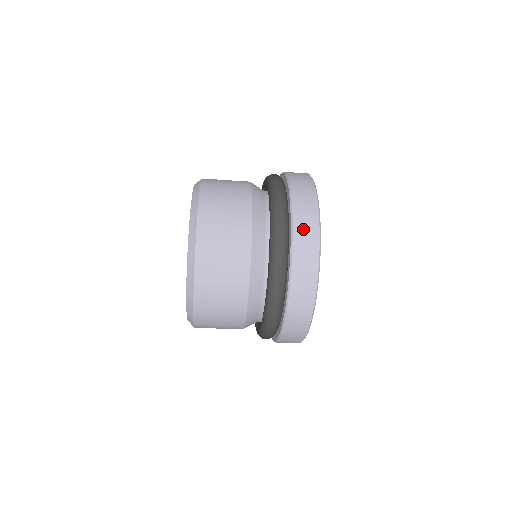
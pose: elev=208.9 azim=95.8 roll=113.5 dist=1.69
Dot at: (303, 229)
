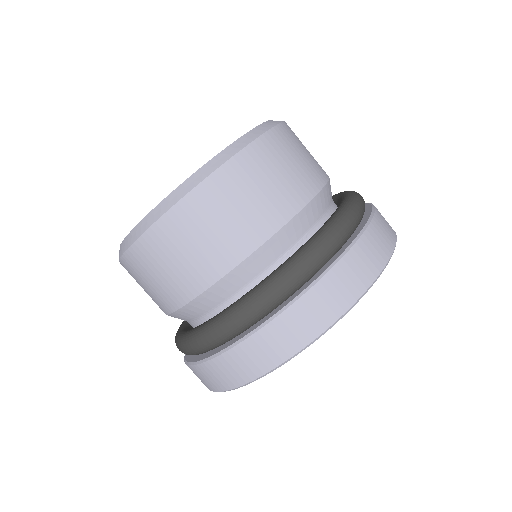
Dot at: occluded
